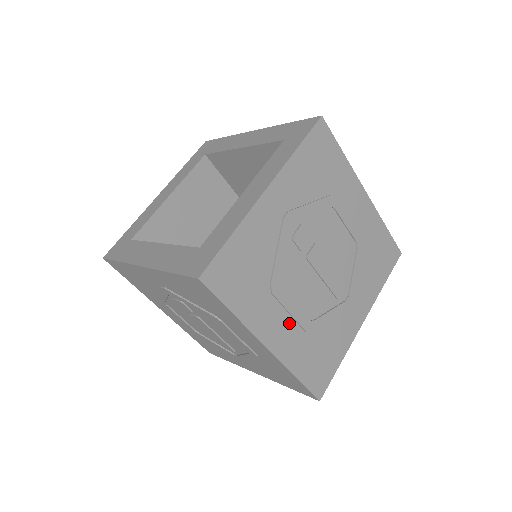
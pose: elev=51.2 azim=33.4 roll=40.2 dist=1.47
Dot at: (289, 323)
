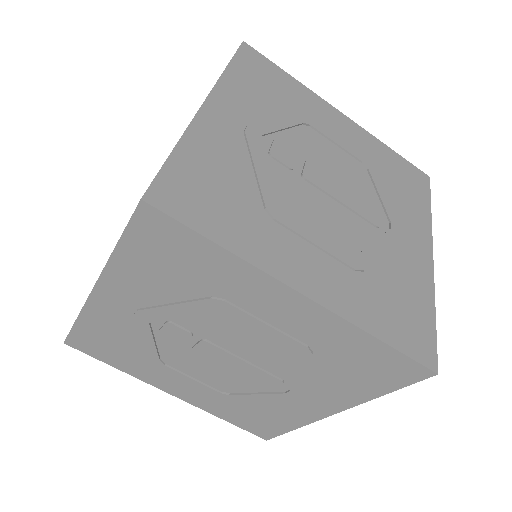
Dot at: (322, 259)
